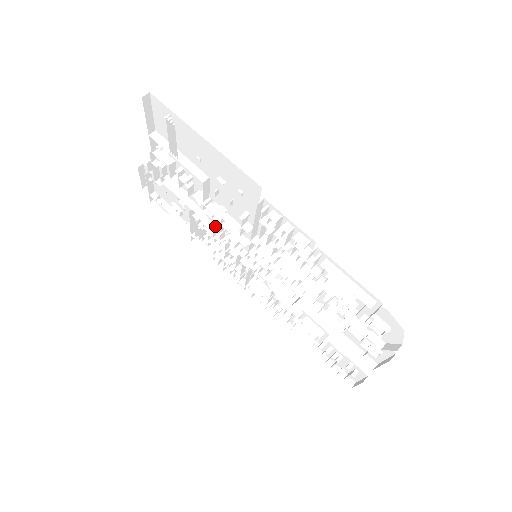
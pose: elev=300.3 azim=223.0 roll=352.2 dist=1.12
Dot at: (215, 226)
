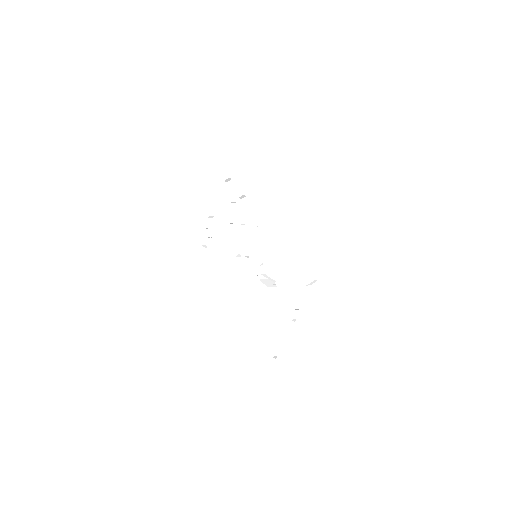
Dot at: (234, 240)
